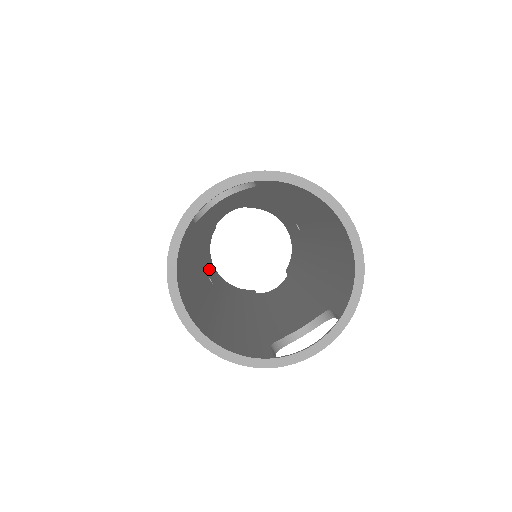
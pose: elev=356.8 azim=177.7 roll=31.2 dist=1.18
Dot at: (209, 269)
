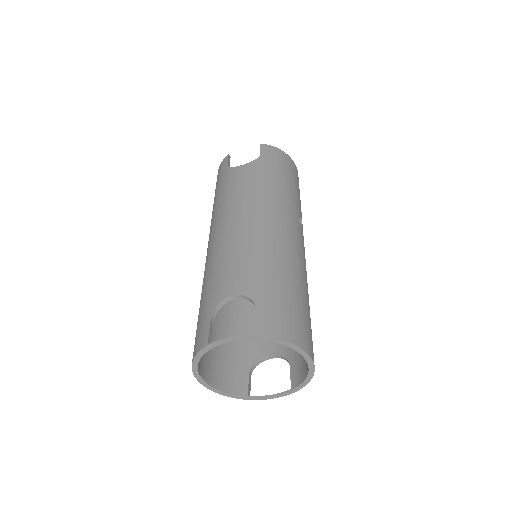
Dot at: occluded
